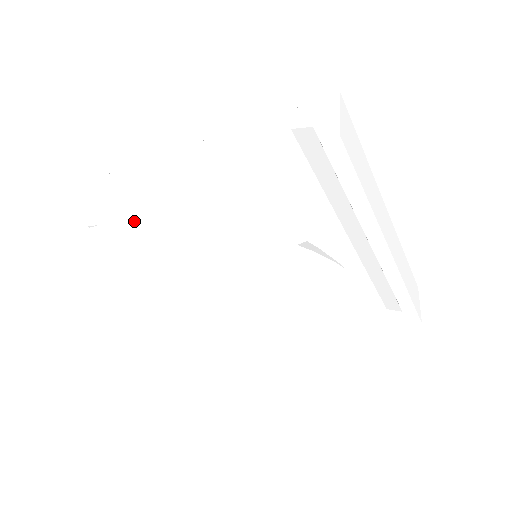
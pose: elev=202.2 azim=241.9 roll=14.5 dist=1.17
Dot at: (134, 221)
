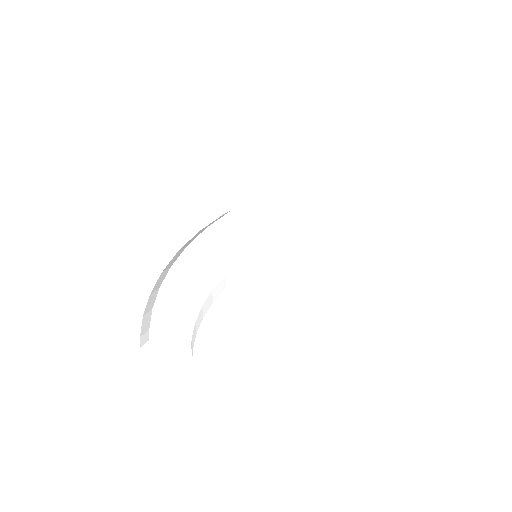
Dot at: (148, 298)
